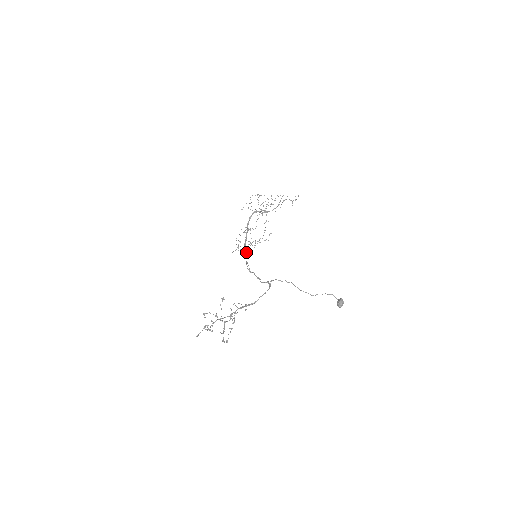
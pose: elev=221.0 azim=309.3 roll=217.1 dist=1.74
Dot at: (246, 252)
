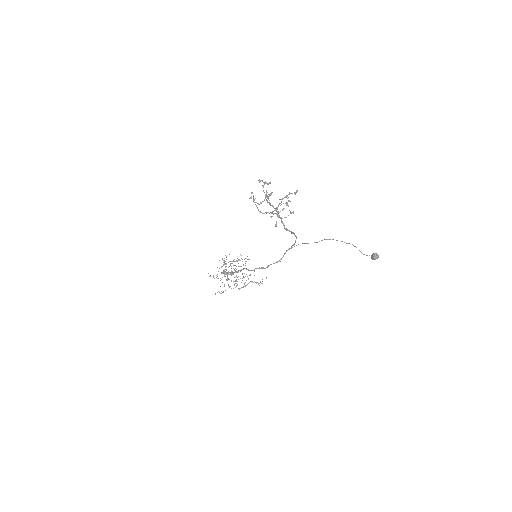
Dot at: (232, 272)
